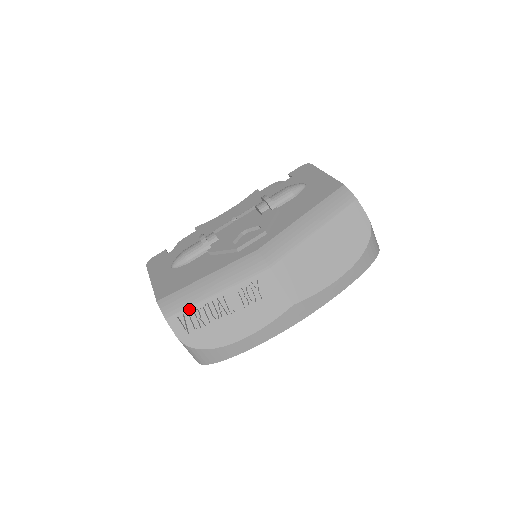
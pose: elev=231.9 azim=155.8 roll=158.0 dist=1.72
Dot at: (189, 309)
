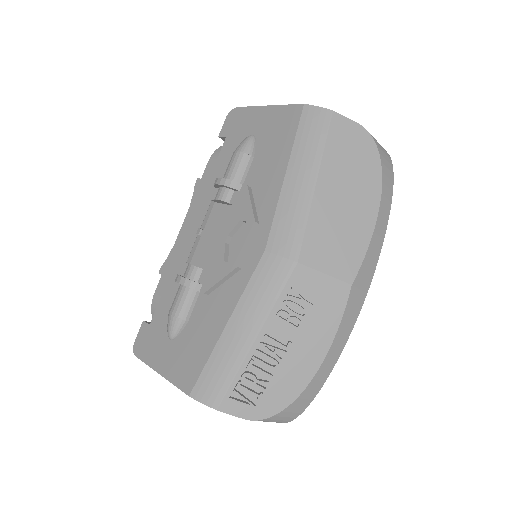
Dot at: (236, 378)
